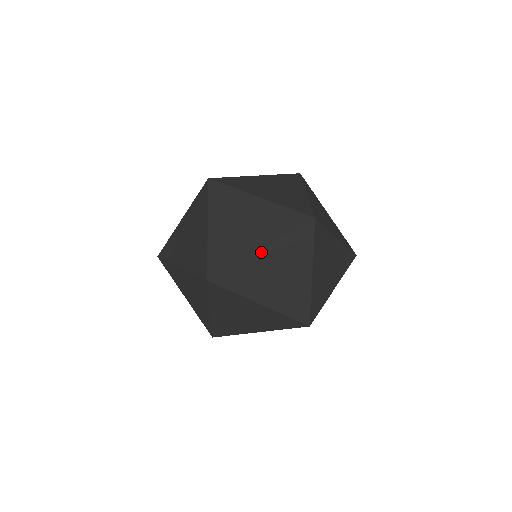
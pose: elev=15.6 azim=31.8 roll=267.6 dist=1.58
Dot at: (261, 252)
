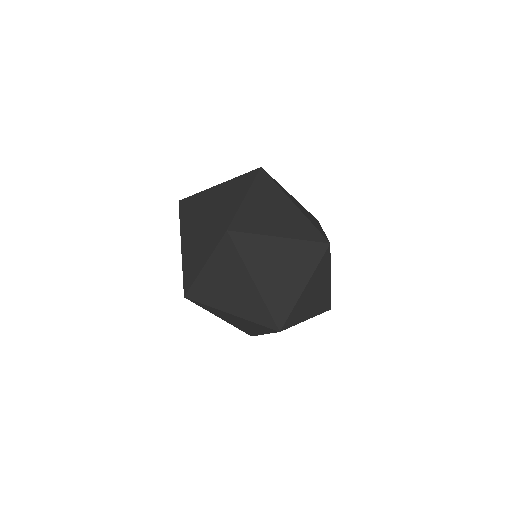
Dot at: (230, 314)
